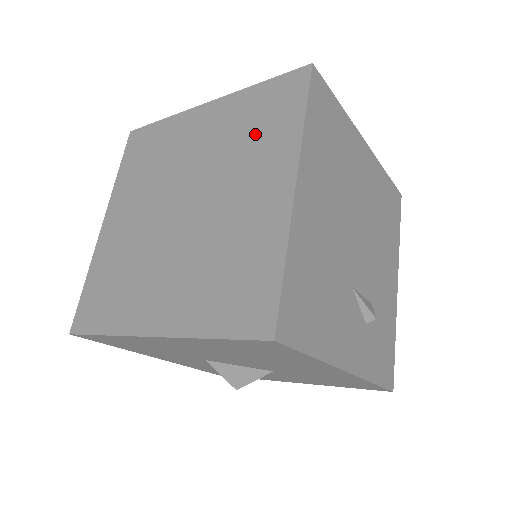
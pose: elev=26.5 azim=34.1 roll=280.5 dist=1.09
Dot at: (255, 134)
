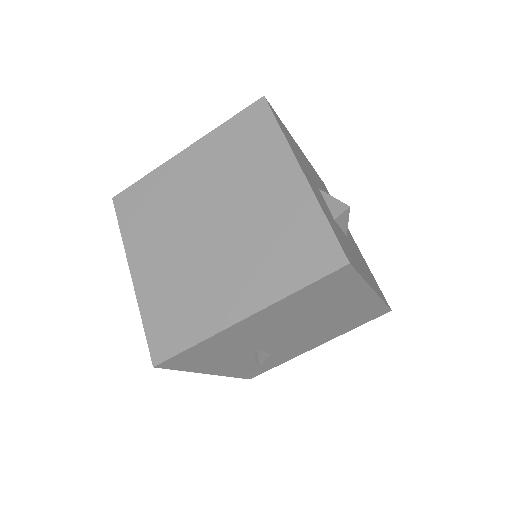
Dot at: (278, 250)
